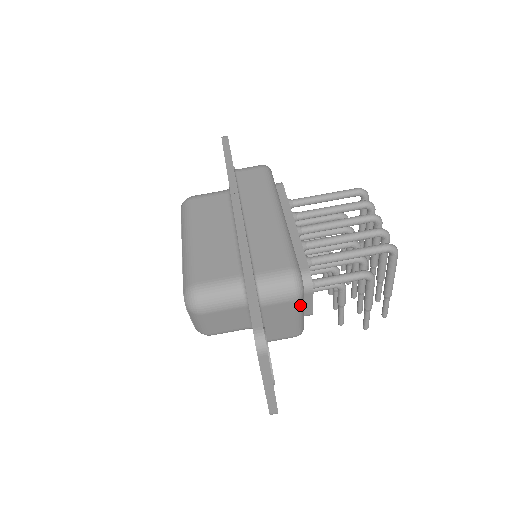
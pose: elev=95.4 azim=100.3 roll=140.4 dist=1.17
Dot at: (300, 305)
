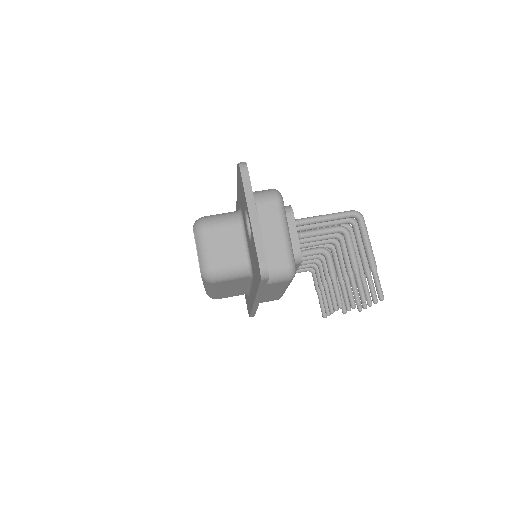
Dot at: (282, 212)
